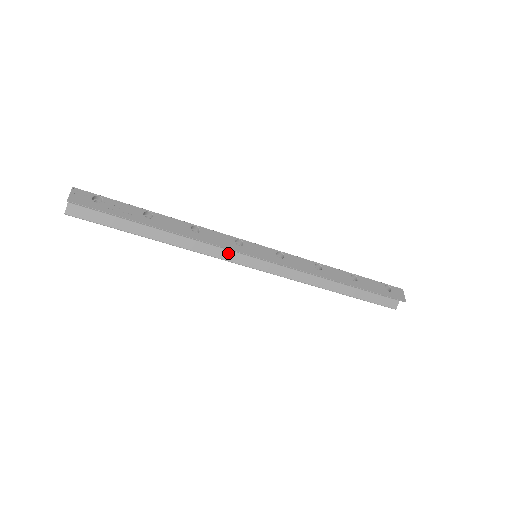
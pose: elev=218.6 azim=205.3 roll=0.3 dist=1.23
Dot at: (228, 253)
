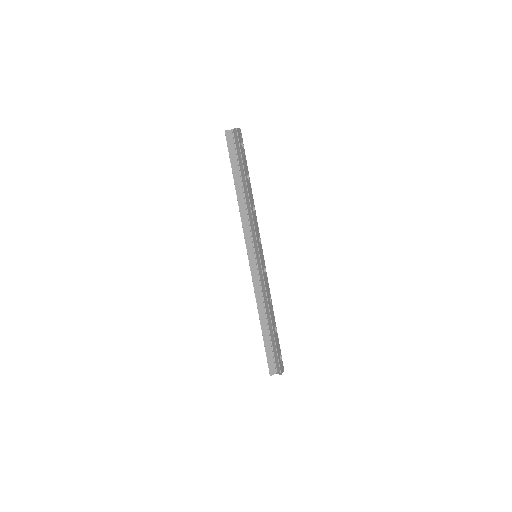
Dot at: (250, 237)
